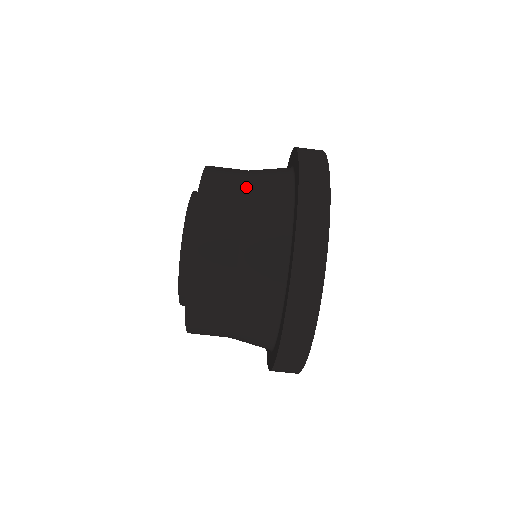
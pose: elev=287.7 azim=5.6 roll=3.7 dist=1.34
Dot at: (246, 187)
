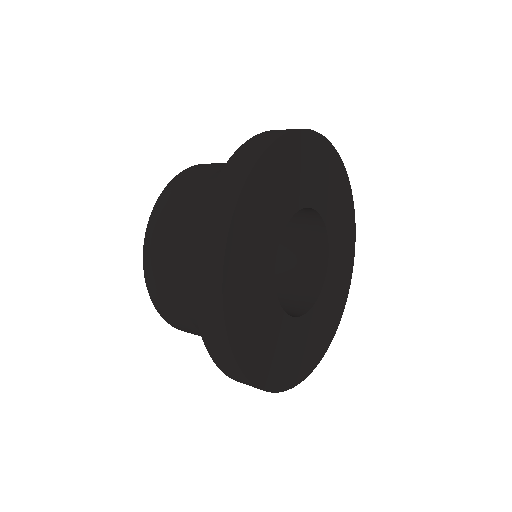
Dot at: occluded
